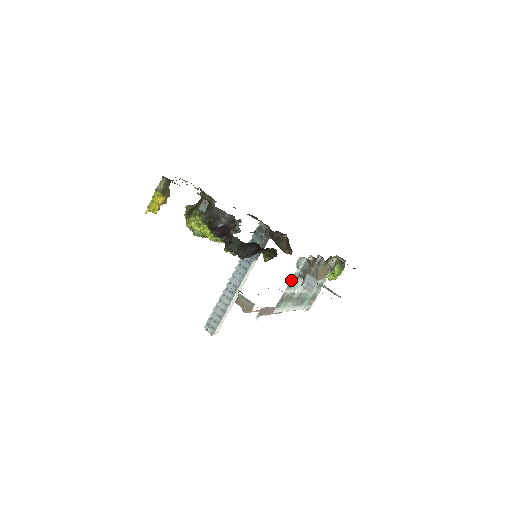
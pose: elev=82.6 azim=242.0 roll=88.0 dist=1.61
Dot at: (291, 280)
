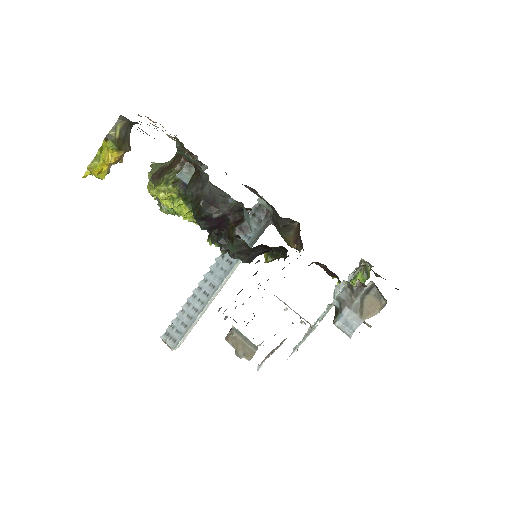
Dot at: occluded
